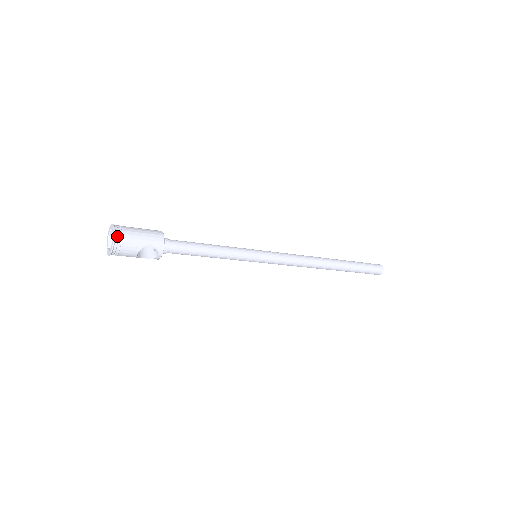
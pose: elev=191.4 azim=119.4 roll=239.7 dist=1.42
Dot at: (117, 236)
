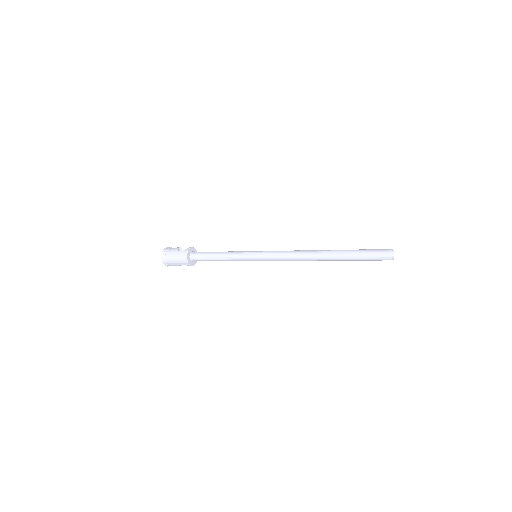
Dot at: (165, 263)
